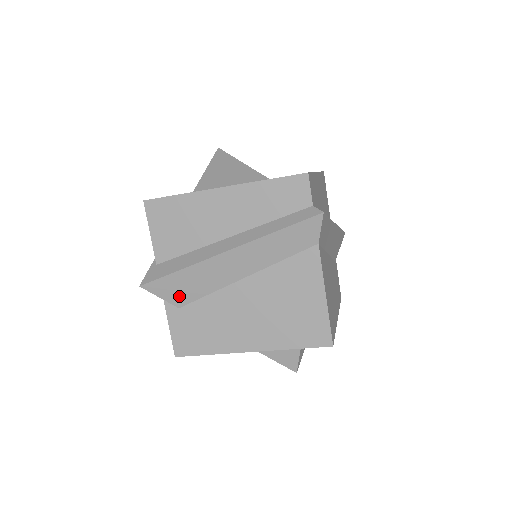
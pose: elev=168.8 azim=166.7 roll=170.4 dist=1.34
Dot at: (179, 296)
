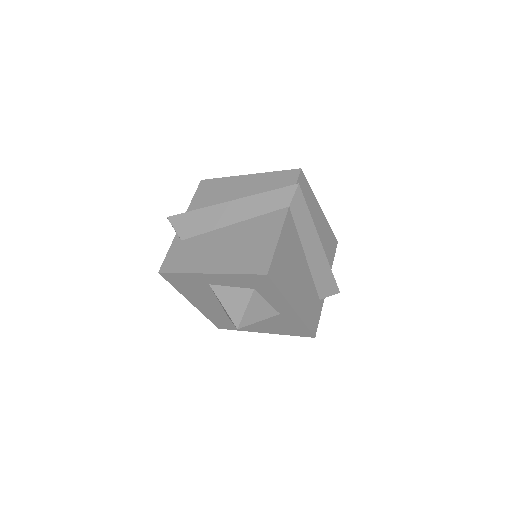
Dot at: (186, 230)
